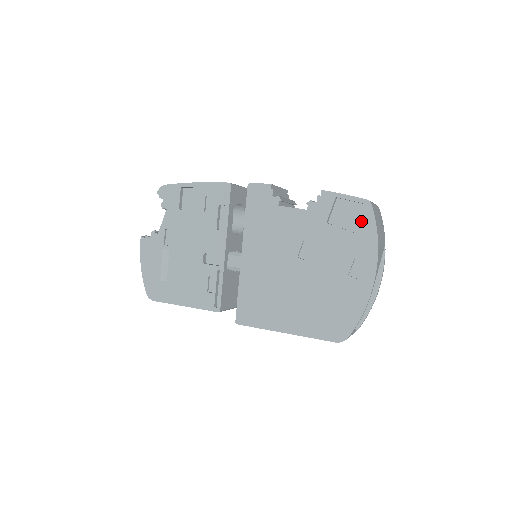
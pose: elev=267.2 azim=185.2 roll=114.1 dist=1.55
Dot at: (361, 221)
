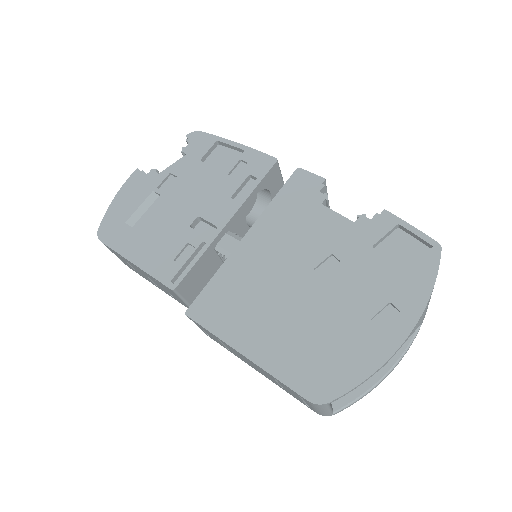
Dot at: (419, 263)
